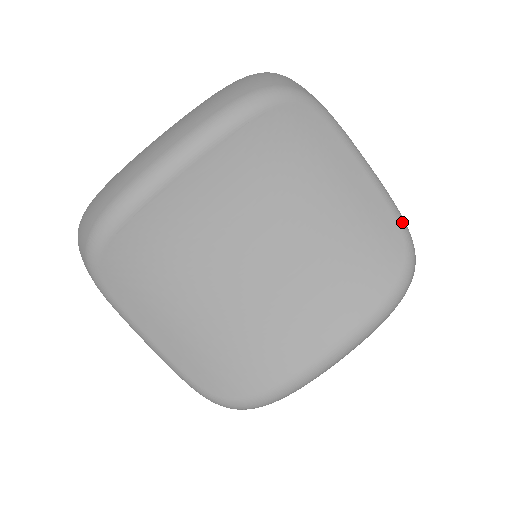
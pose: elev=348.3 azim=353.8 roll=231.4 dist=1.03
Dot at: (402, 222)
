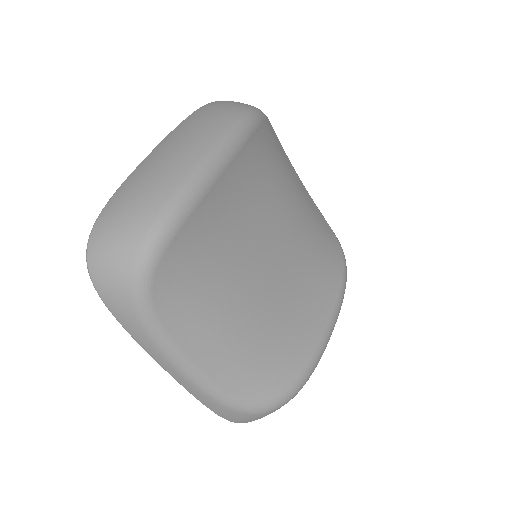
Dot at: (325, 220)
